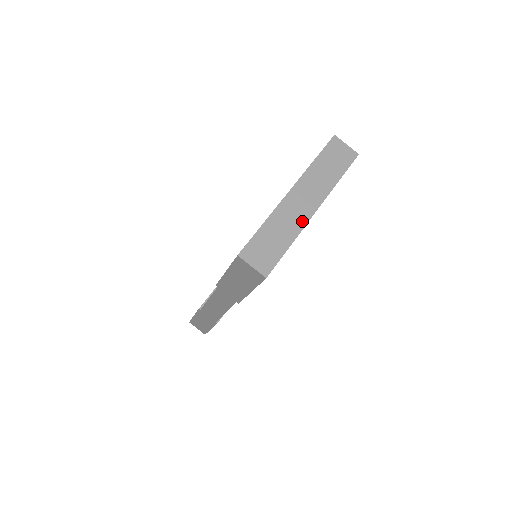
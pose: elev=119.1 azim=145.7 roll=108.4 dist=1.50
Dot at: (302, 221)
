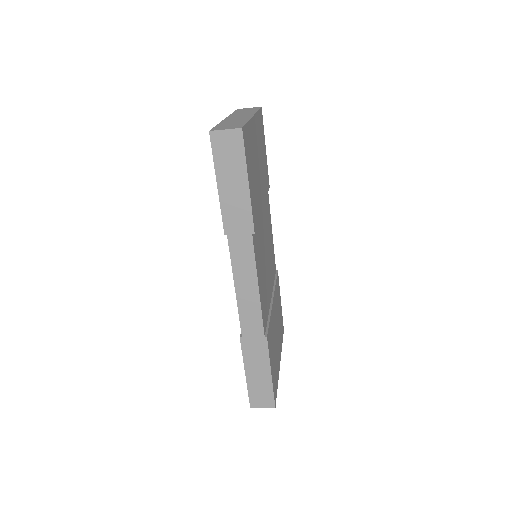
Dot at: (246, 118)
